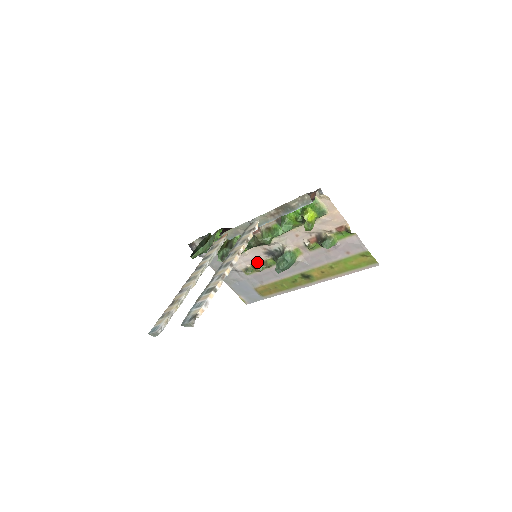
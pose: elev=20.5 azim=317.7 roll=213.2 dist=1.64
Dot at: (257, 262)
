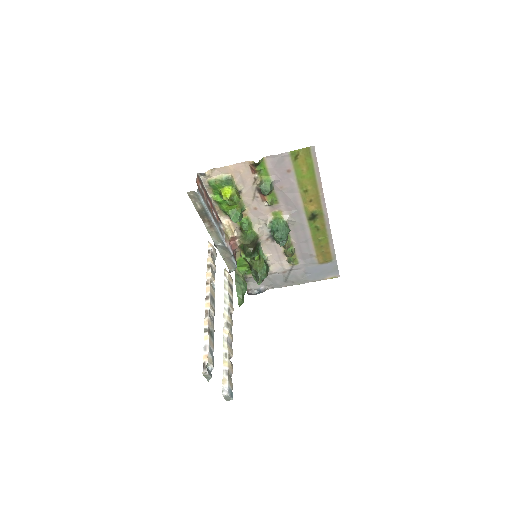
Dot at: (283, 251)
